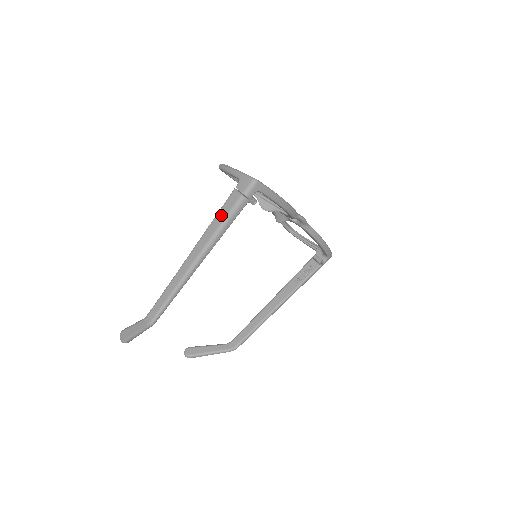
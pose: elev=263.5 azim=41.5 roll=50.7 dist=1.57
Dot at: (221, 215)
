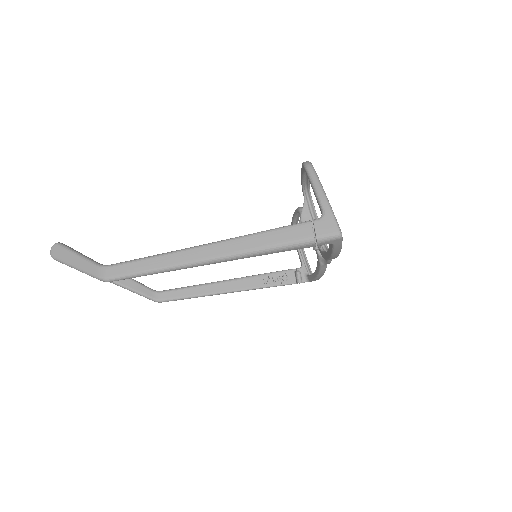
Dot at: (274, 237)
